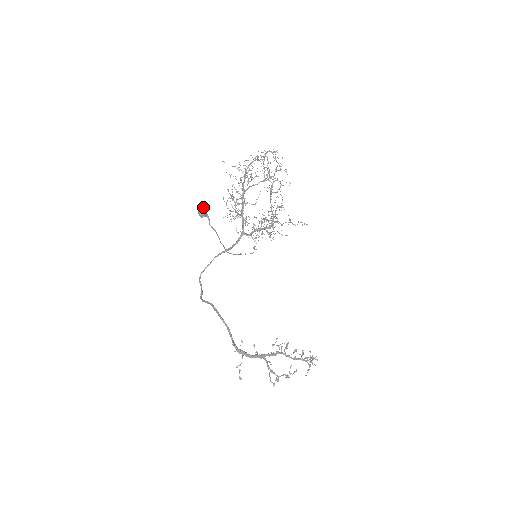
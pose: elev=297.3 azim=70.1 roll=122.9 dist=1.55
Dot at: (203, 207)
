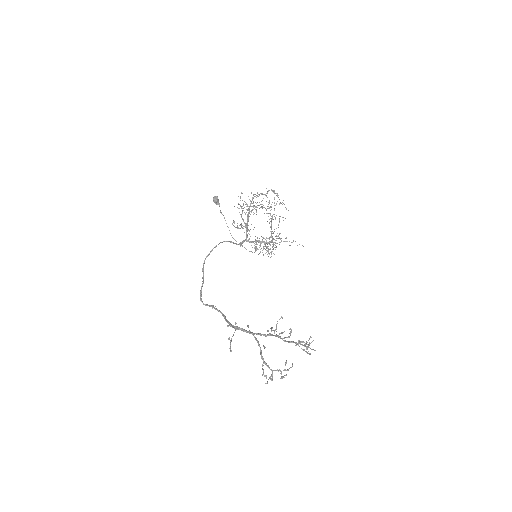
Dot at: (217, 197)
